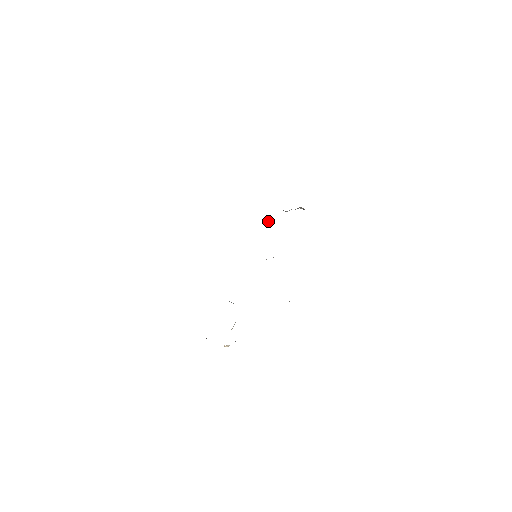
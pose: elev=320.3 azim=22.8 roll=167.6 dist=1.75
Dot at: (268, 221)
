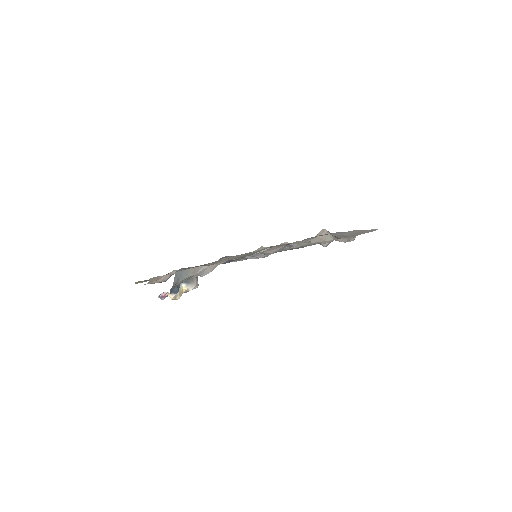
Dot at: (294, 244)
